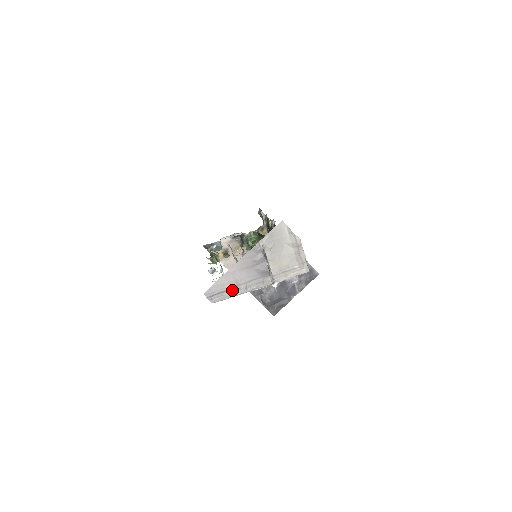
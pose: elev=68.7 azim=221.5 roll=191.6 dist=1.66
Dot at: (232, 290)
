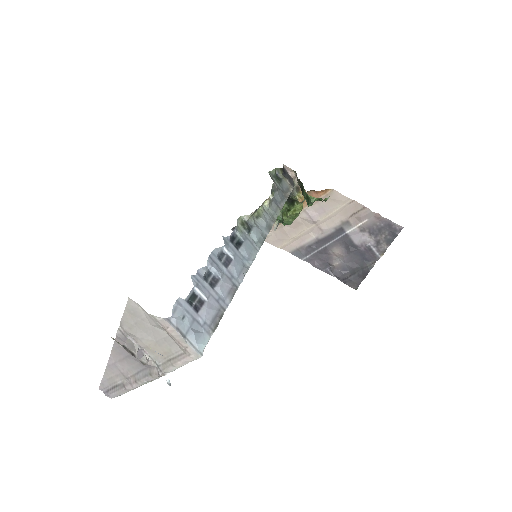
Dot at: (123, 384)
